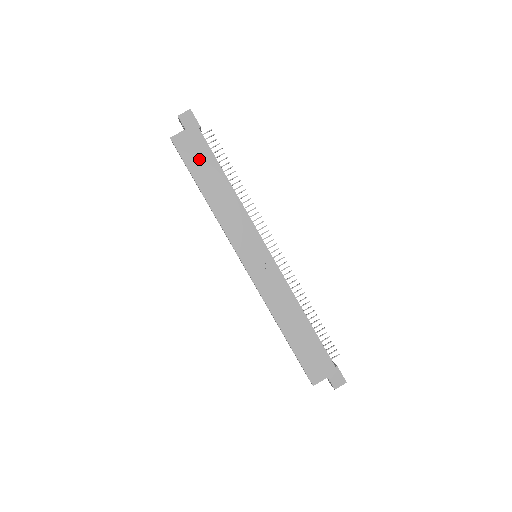
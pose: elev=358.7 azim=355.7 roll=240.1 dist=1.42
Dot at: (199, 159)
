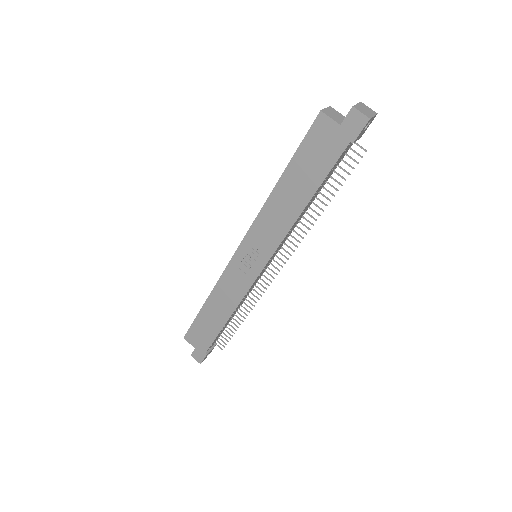
Dot at: (313, 159)
